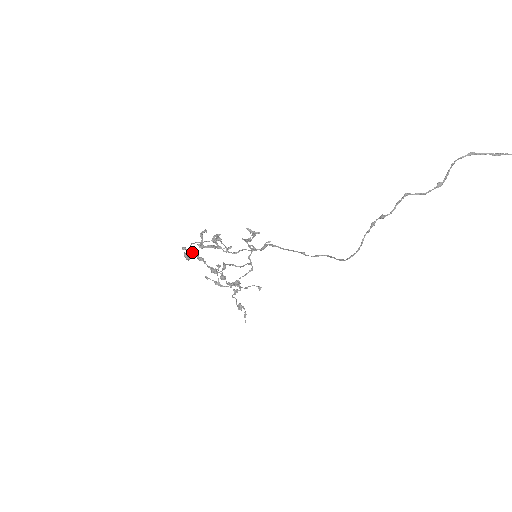
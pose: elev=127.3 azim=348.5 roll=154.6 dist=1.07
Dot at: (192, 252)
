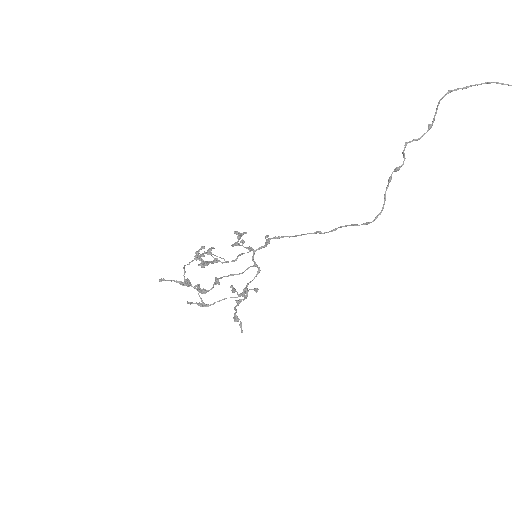
Dot at: (172, 280)
